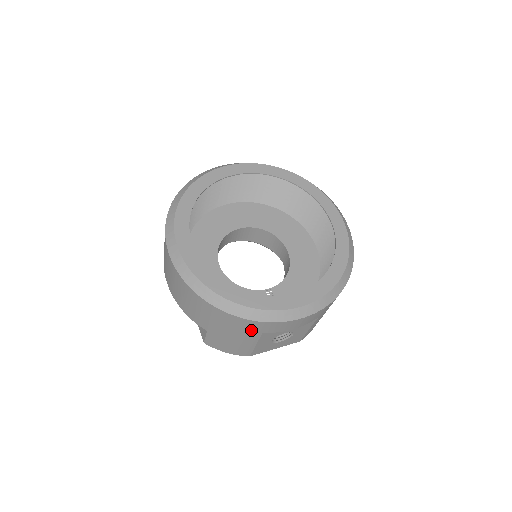
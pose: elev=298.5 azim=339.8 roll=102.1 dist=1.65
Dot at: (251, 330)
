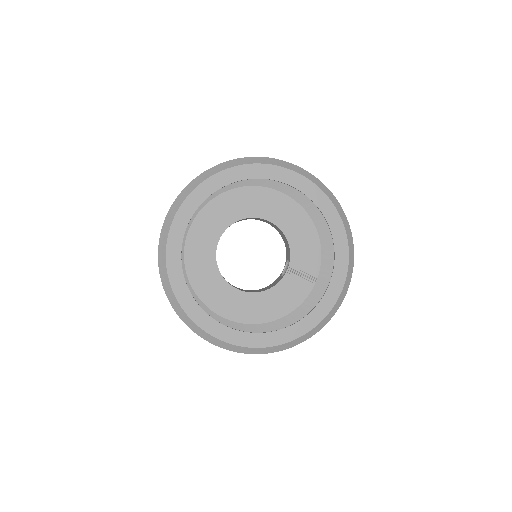
Dot at: occluded
